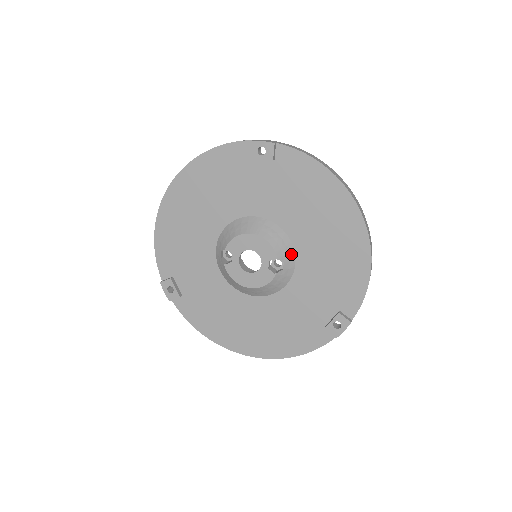
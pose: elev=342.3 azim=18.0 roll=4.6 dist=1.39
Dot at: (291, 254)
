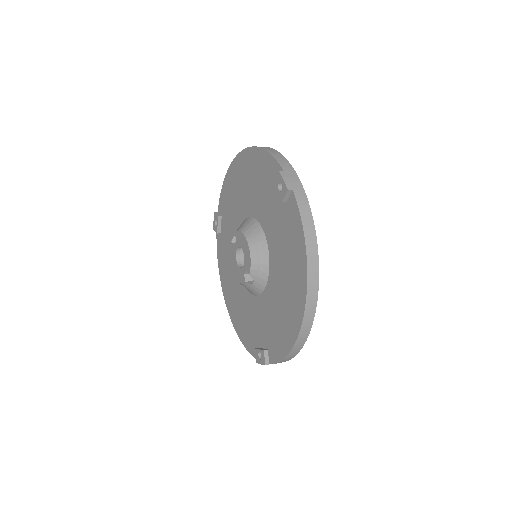
Dot at: (264, 280)
